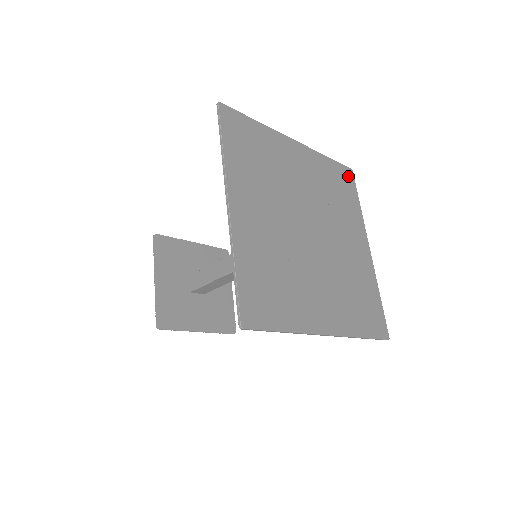
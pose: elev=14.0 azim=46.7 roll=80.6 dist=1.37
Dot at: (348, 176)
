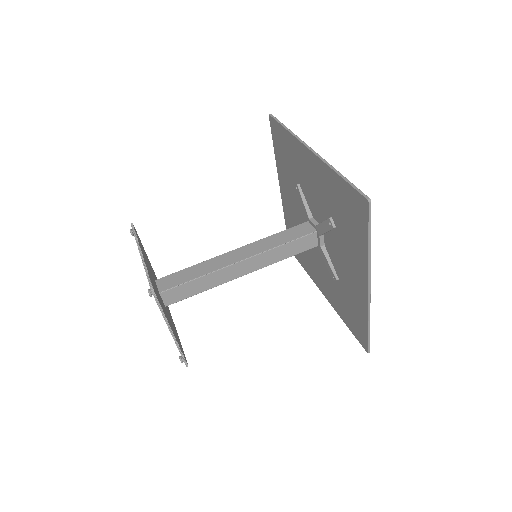
Dot at: occluded
